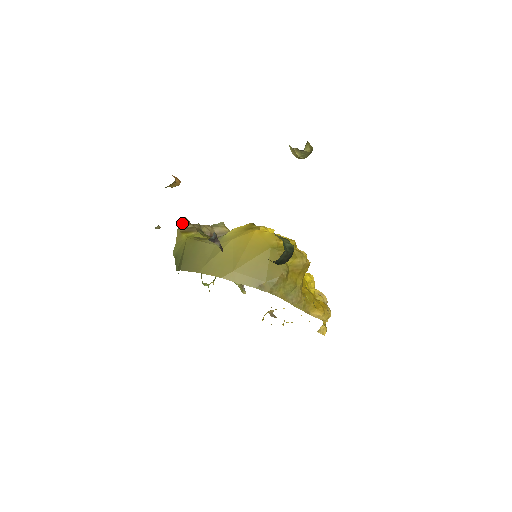
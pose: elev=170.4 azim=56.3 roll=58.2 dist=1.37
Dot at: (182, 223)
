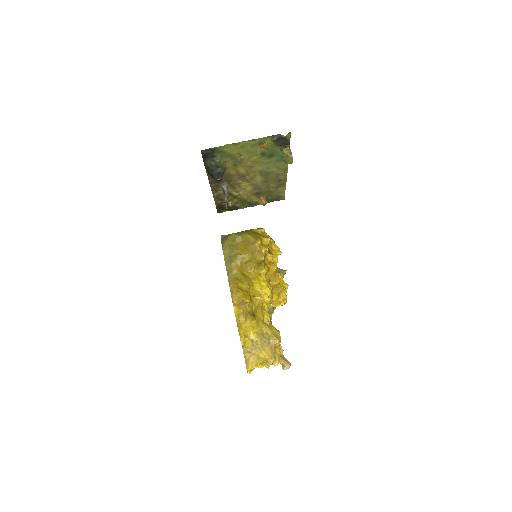
Dot at: occluded
